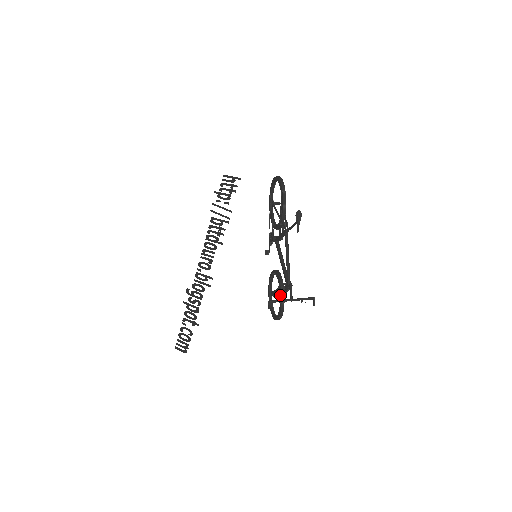
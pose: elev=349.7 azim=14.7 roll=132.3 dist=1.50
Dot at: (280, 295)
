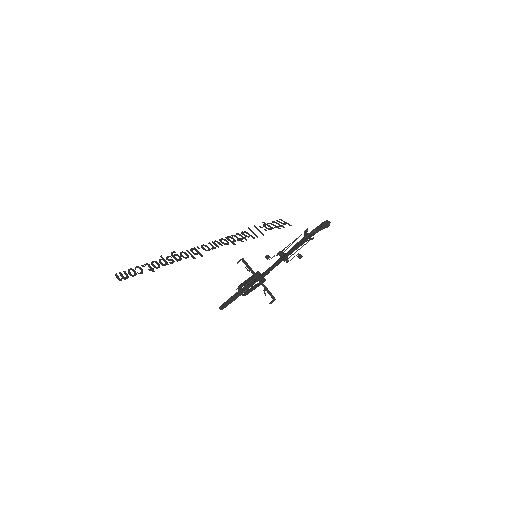
Dot at: (248, 284)
